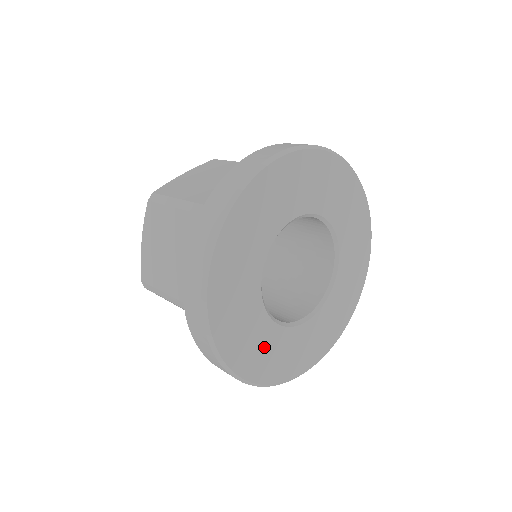
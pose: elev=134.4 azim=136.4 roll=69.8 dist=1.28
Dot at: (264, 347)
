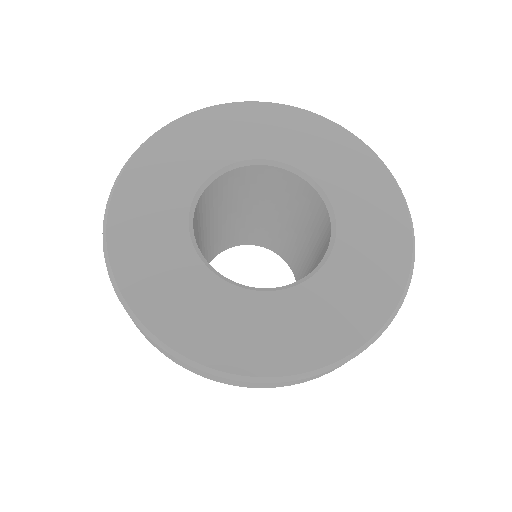
Dot at: (198, 305)
